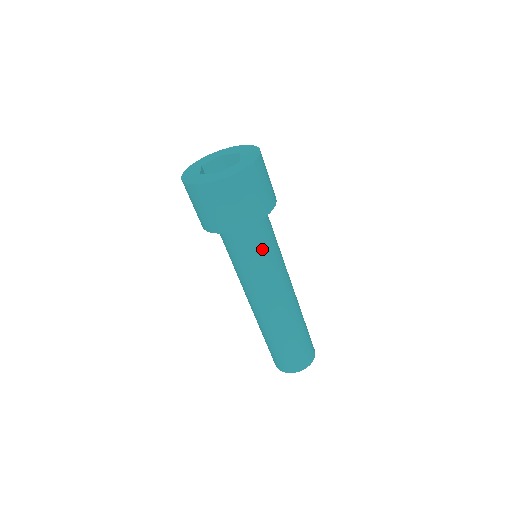
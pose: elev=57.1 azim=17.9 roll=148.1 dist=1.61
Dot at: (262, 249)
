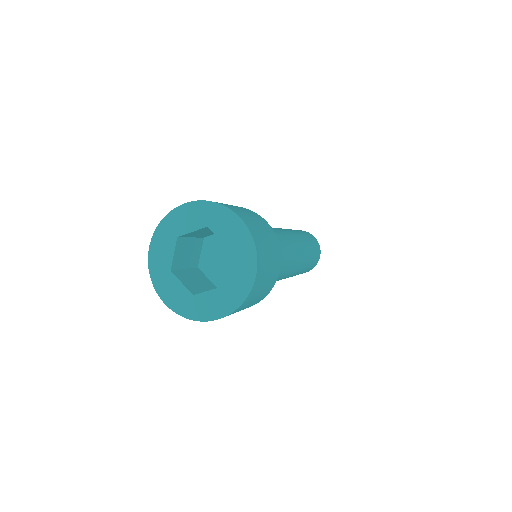
Dot at: occluded
